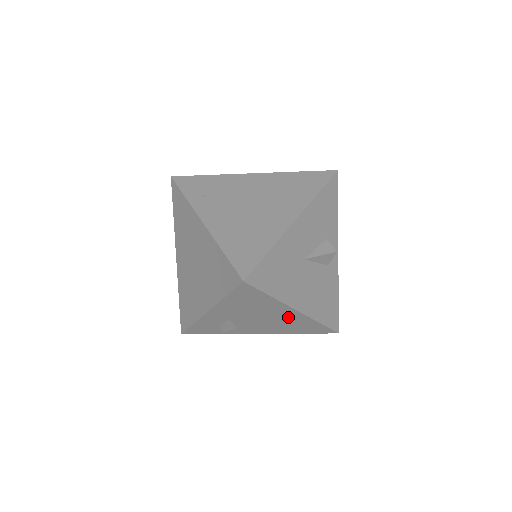
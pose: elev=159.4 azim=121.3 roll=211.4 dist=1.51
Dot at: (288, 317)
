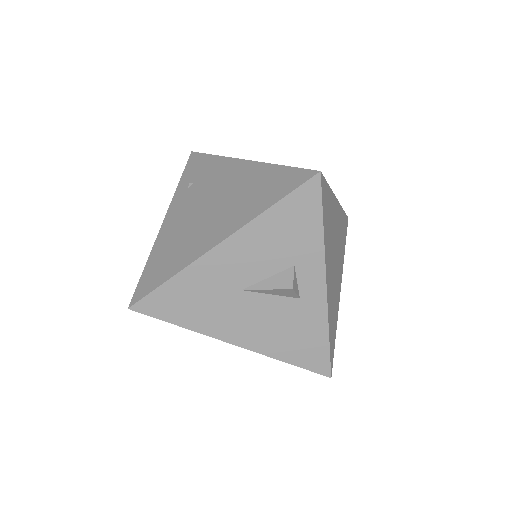
Dot at: occluded
